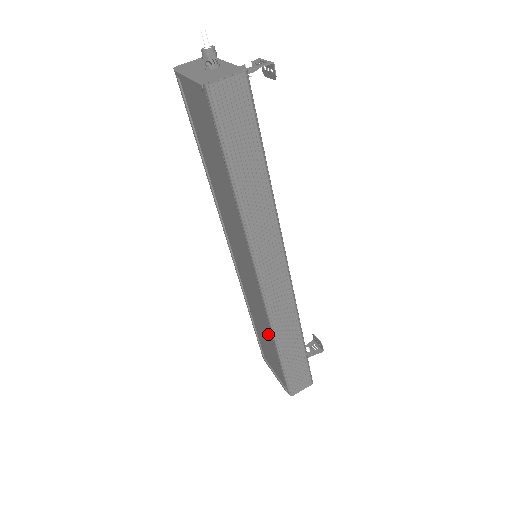
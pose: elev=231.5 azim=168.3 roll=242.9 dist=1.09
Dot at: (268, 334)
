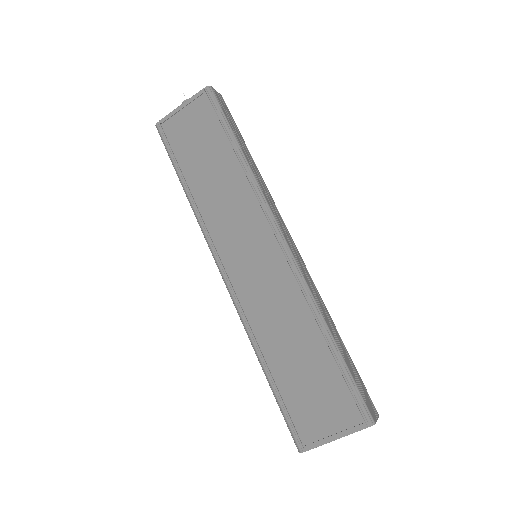
Dot at: (305, 338)
